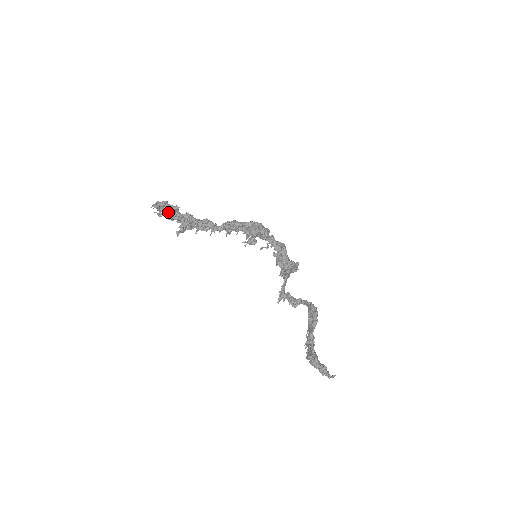
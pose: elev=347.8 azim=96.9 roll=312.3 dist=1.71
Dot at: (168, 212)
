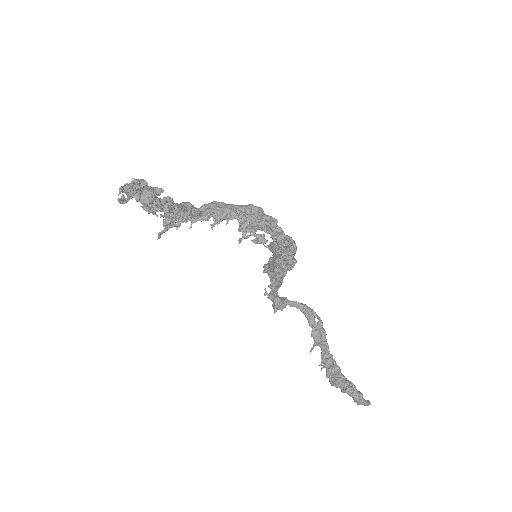
Dot at: (151, 201)
